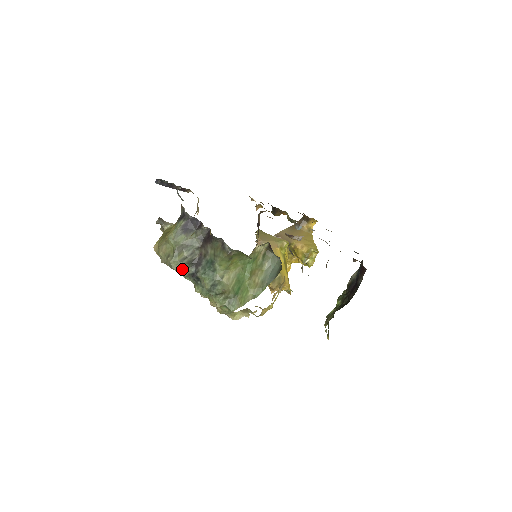
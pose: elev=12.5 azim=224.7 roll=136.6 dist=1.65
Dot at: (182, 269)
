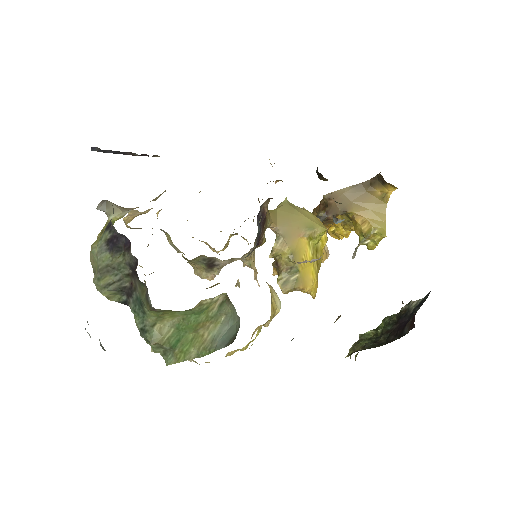
Dot at: (109, 295)
